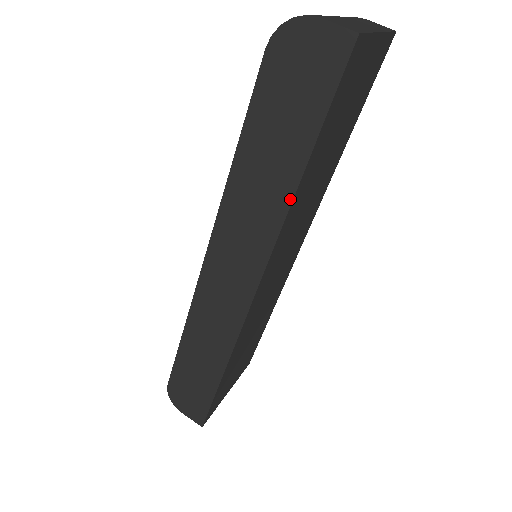
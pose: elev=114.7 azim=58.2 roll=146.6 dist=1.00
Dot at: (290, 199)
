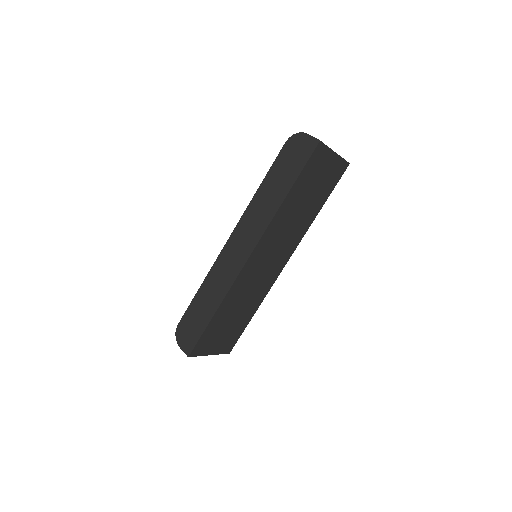
Dot at: (279, 206)
